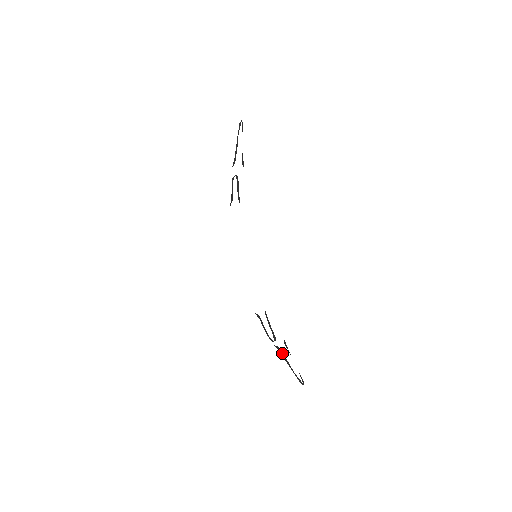
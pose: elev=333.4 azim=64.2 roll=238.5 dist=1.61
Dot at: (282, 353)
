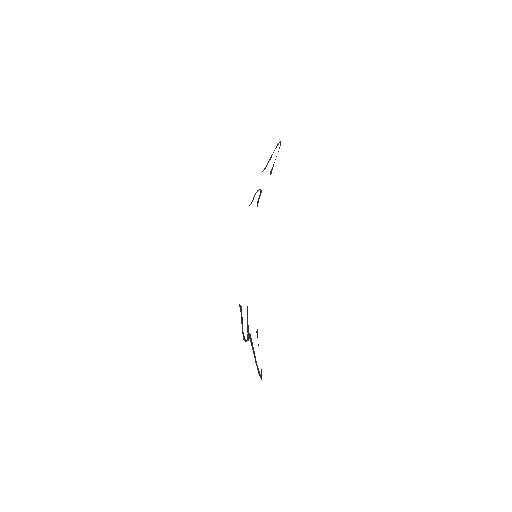
Dot at: occluded
